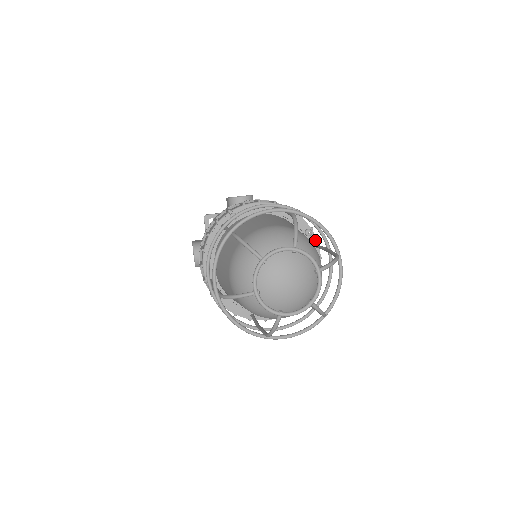
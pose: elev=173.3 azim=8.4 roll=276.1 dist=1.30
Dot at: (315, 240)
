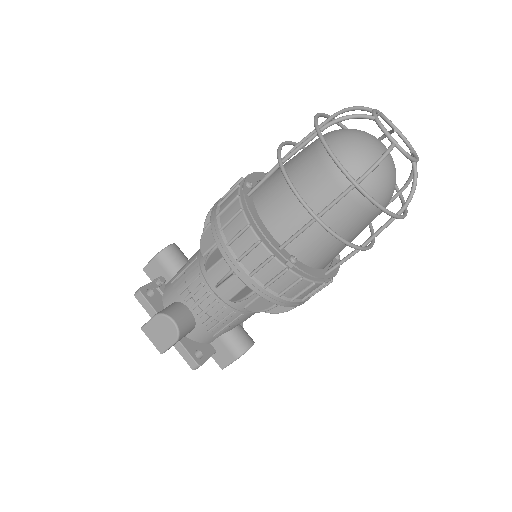
Dot at: occluded
